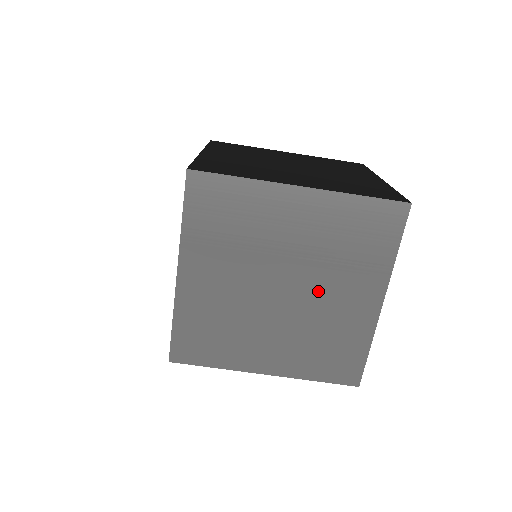
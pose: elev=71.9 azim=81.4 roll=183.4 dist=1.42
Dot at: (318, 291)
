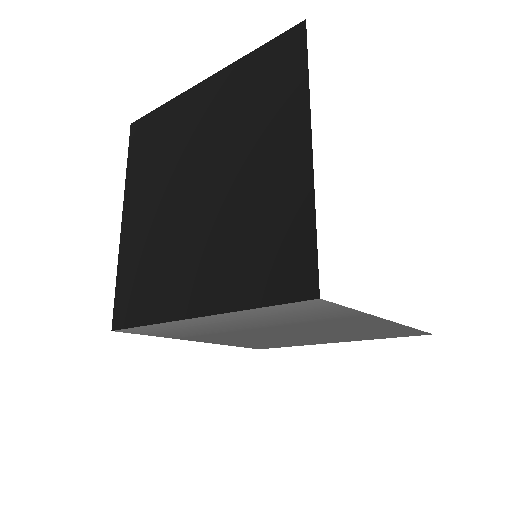
Dot at: (312, 328)
